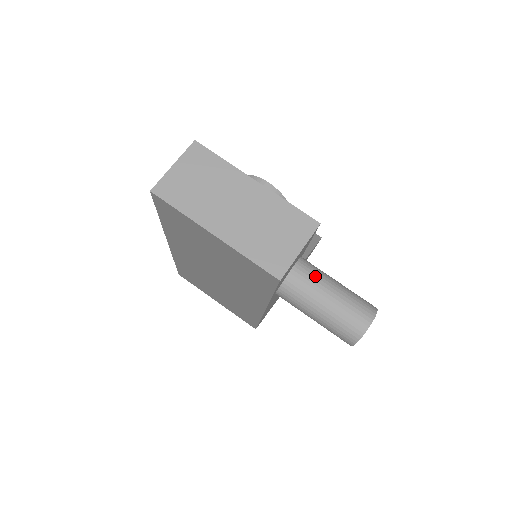
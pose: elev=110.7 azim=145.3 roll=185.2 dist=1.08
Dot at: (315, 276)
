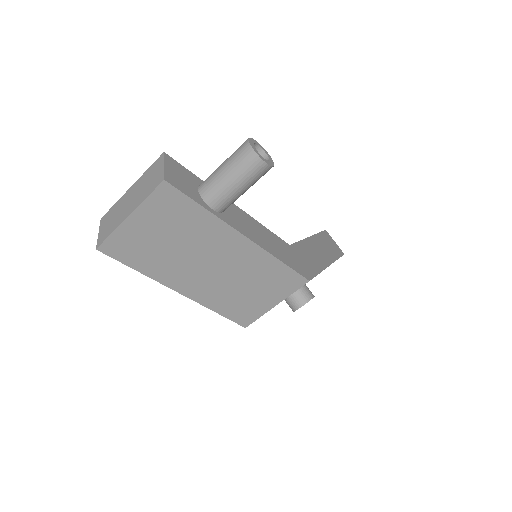
Dot at: (210, 175)
